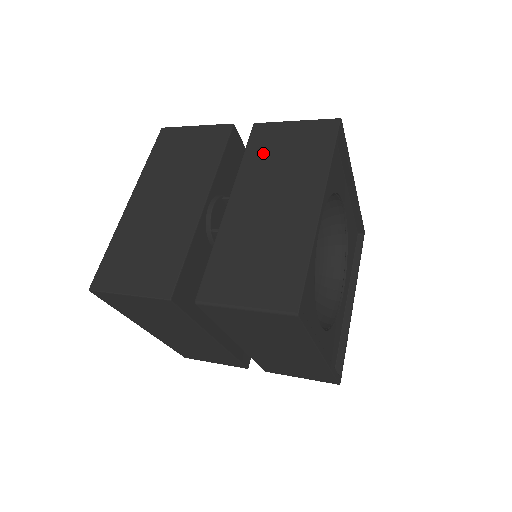
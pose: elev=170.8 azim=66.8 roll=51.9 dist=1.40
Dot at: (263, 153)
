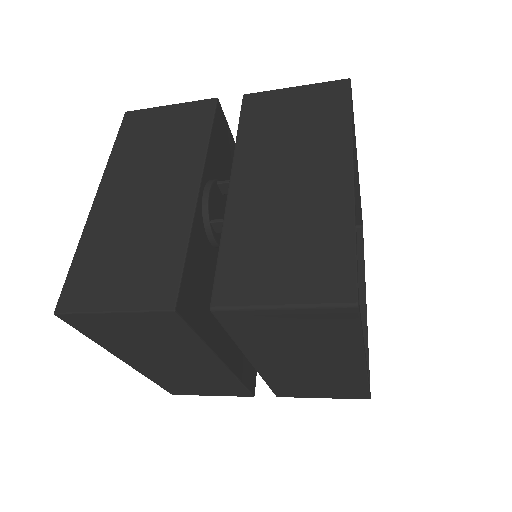
Dot at: (263, 124)
